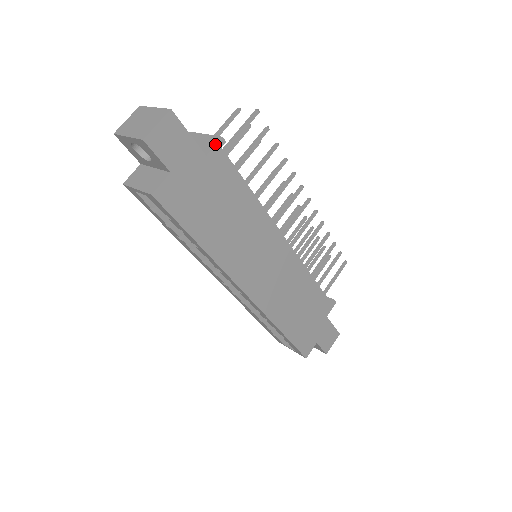
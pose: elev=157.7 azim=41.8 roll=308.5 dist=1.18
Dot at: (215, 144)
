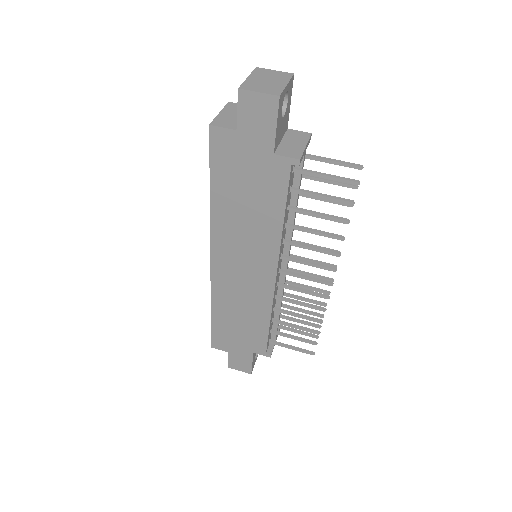
Dot at: (290, 156)
